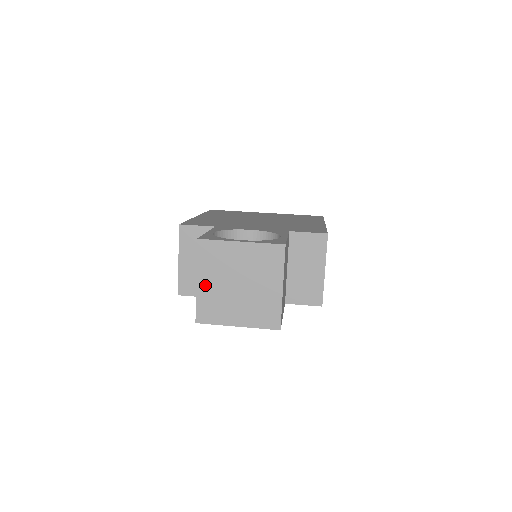
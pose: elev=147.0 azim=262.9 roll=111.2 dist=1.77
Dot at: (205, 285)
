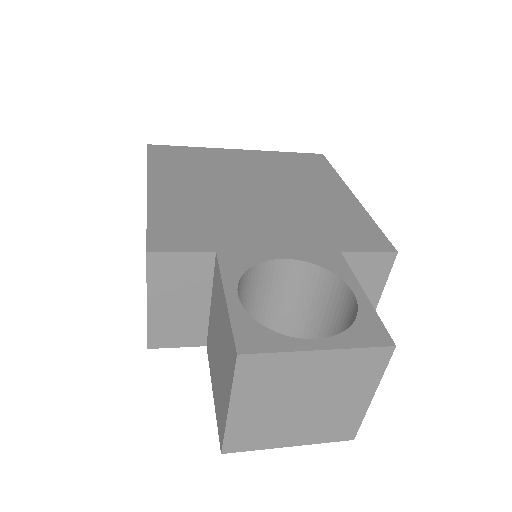
Dot at: (244, 411)
